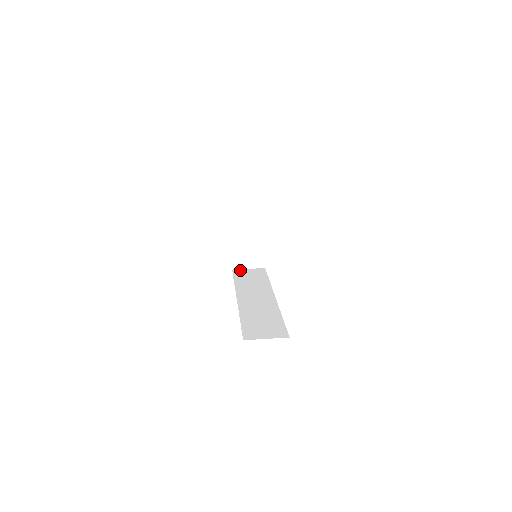
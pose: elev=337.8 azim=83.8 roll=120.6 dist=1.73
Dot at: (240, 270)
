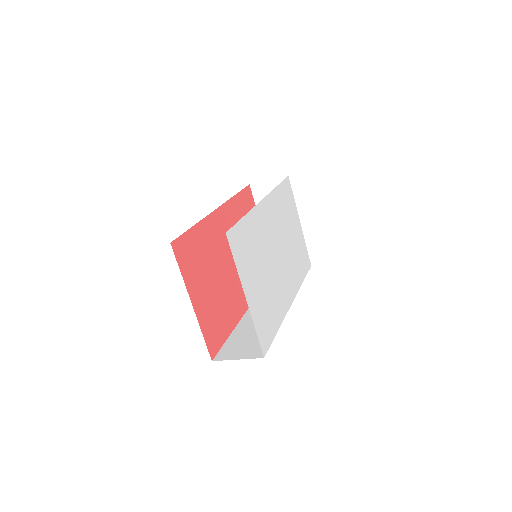
Dot at: occluded
